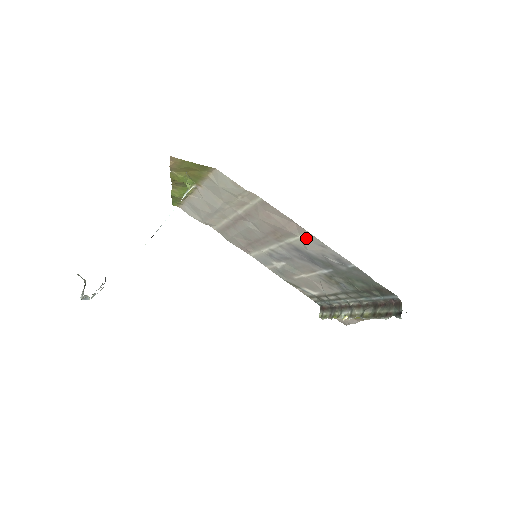
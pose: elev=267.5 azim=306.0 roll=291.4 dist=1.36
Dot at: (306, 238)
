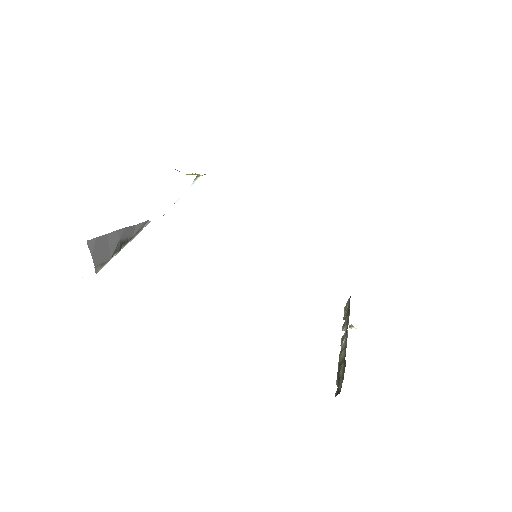
Dot at: occluded
